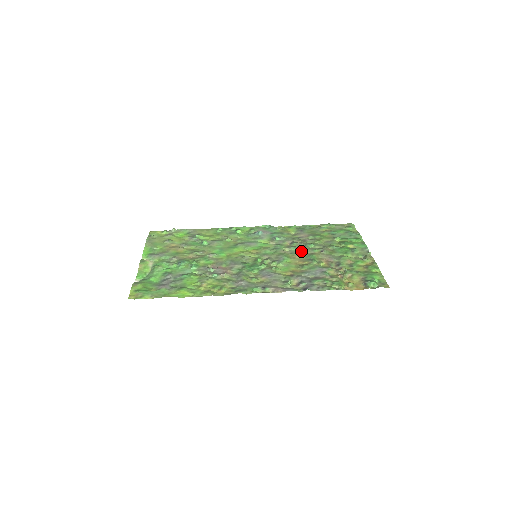
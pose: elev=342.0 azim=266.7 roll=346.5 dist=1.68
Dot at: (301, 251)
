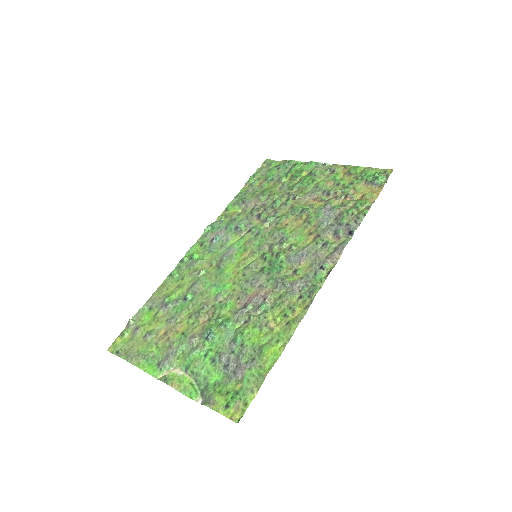
Dot at: (280, 214)
